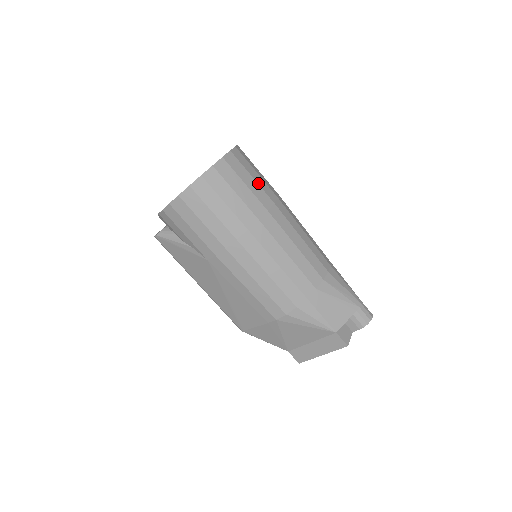
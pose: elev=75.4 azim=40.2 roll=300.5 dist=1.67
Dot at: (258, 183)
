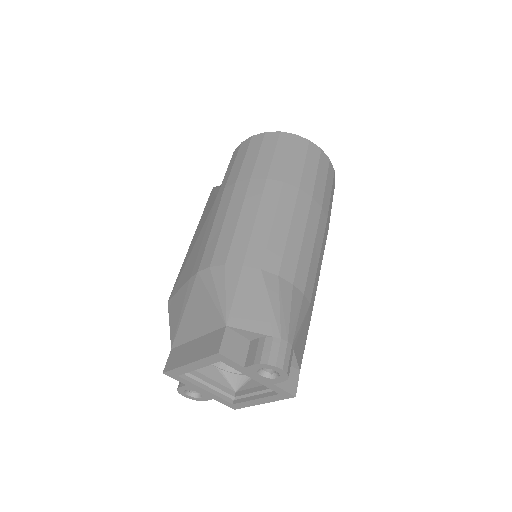
Dot at: (317, 178)
